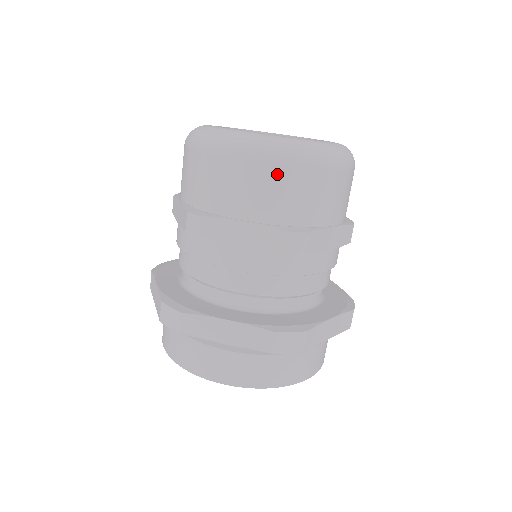
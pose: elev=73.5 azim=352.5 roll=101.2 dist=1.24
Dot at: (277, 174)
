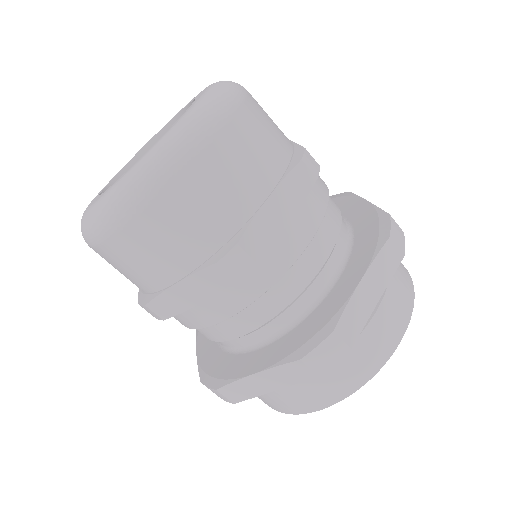
Dot at: (149, 223)
